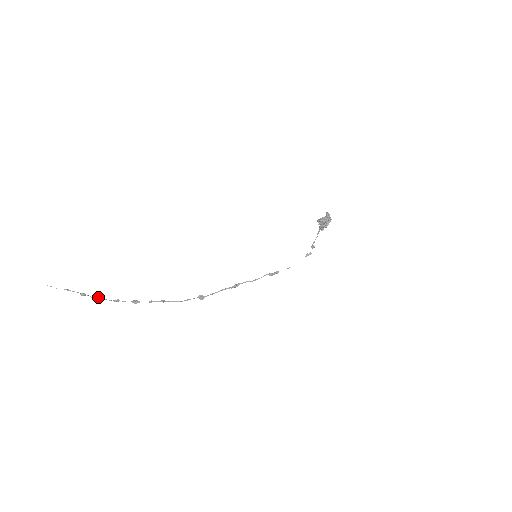
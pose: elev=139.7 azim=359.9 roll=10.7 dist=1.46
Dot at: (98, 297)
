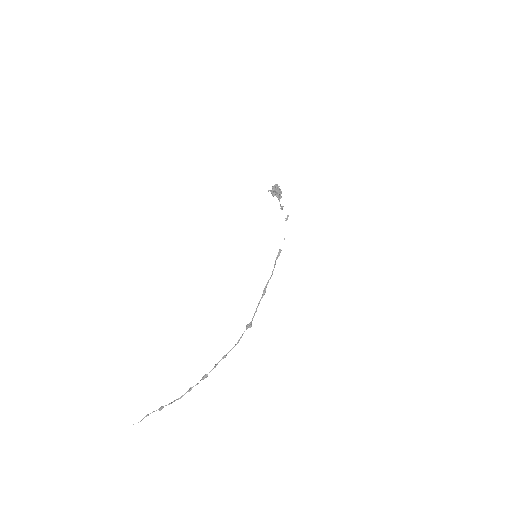
Dot at: (174, 400)
